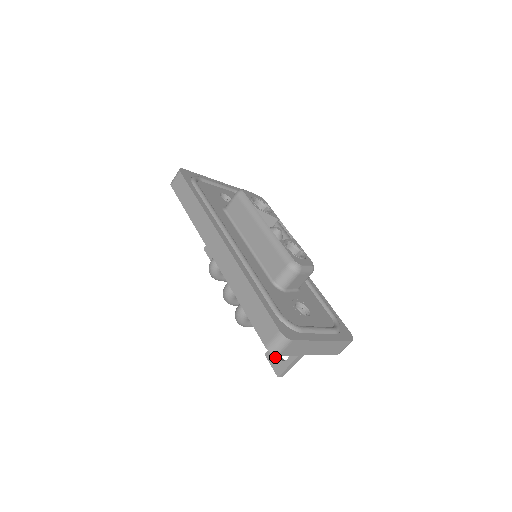
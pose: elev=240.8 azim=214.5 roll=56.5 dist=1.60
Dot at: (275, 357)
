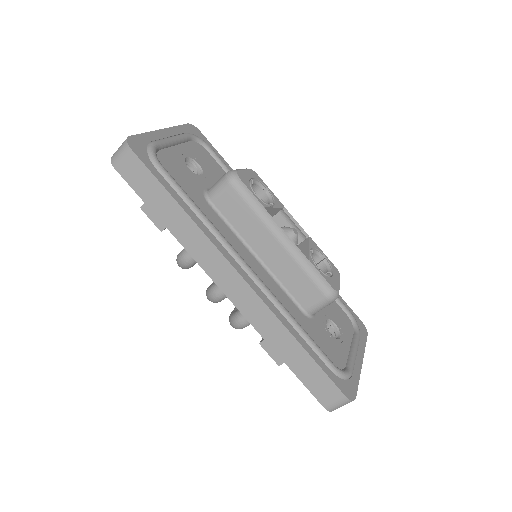
Dot at: occluded
